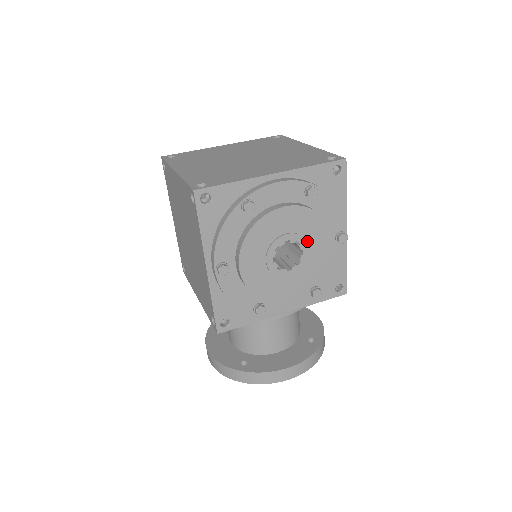
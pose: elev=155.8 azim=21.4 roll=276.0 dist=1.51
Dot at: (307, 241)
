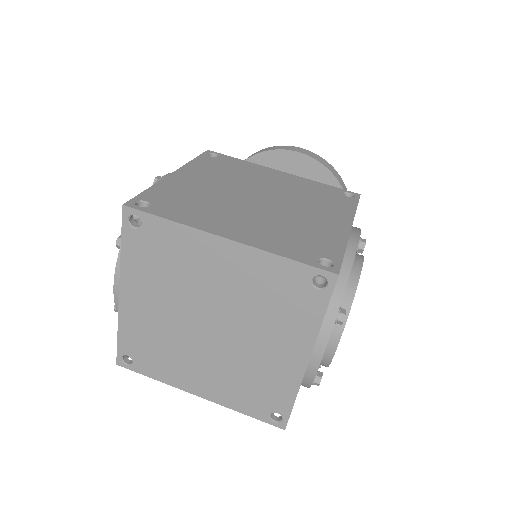
Dot at: occluded
